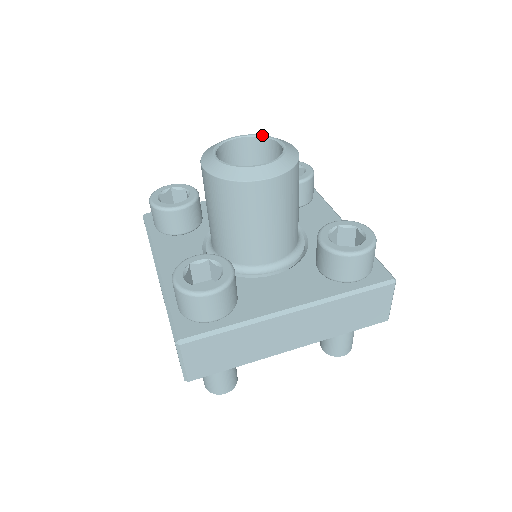
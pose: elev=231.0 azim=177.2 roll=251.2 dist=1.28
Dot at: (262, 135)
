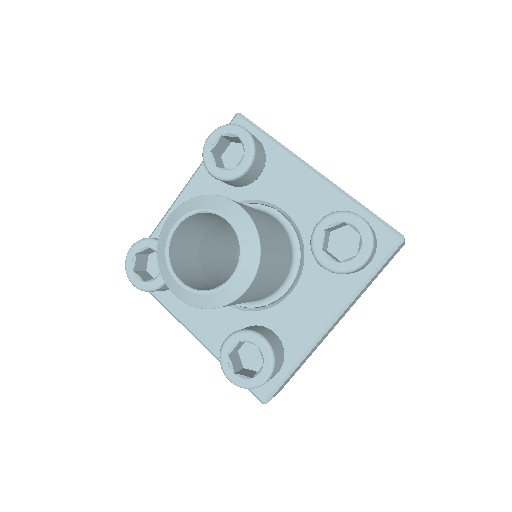
Dot at: (240, 243)
